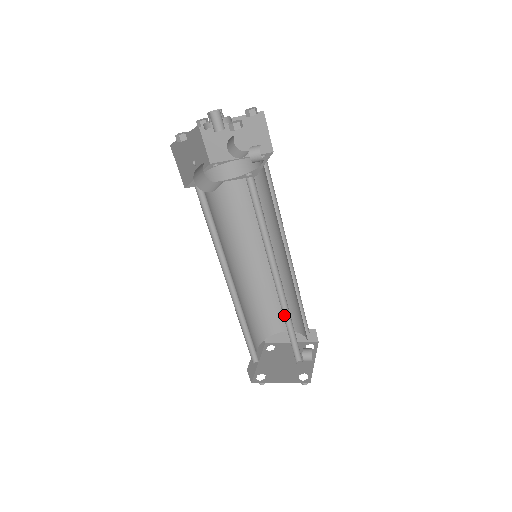
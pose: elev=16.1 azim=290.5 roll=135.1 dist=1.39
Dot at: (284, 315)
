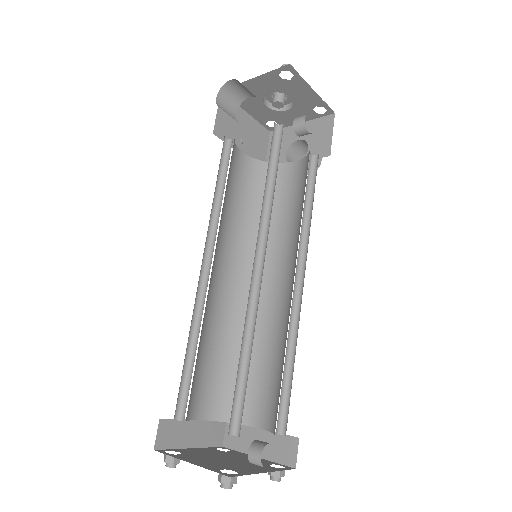
Dot at: (247, 331)
